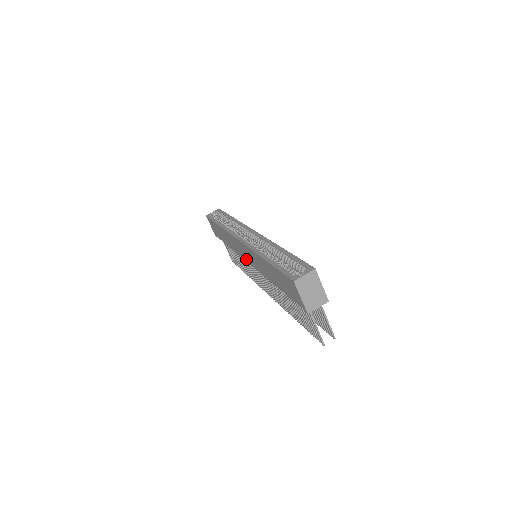
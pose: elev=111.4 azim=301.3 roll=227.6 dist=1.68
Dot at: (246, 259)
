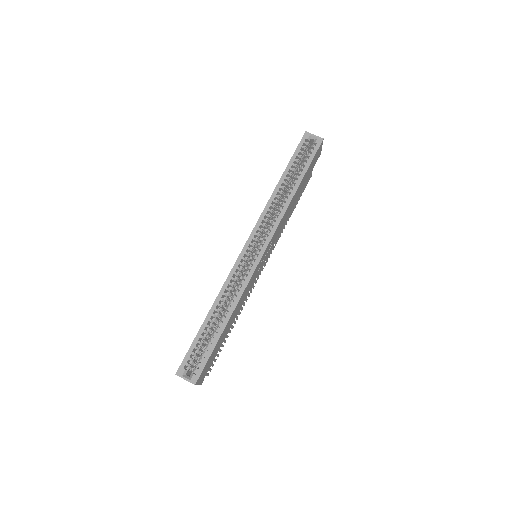
Dot at: occluded
